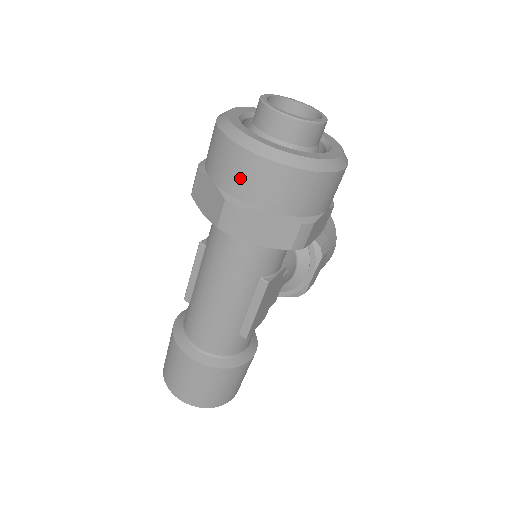
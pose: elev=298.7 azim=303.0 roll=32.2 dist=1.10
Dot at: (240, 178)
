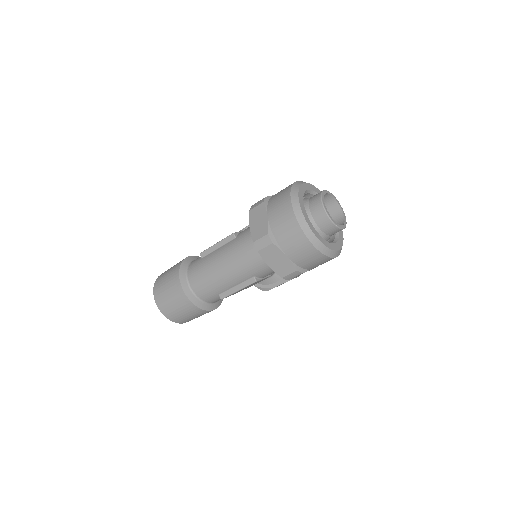
Dot at: (284, 230)
